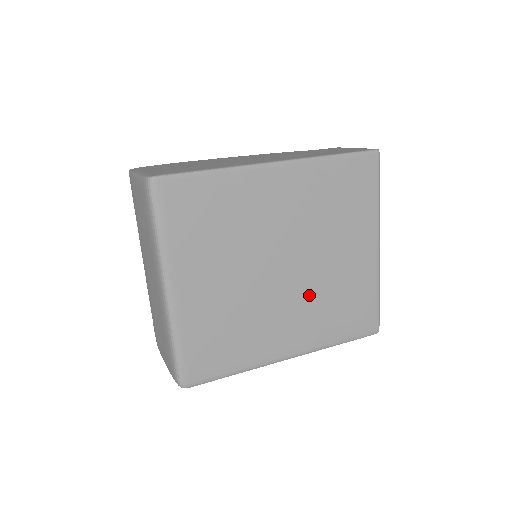
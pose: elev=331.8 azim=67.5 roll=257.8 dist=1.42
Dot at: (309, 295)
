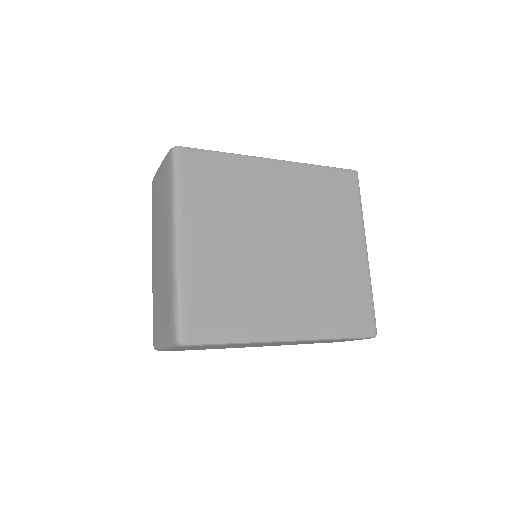
Dot at: (306, 277)
